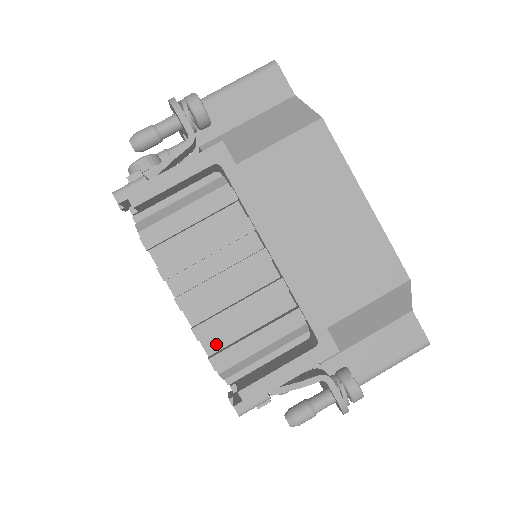
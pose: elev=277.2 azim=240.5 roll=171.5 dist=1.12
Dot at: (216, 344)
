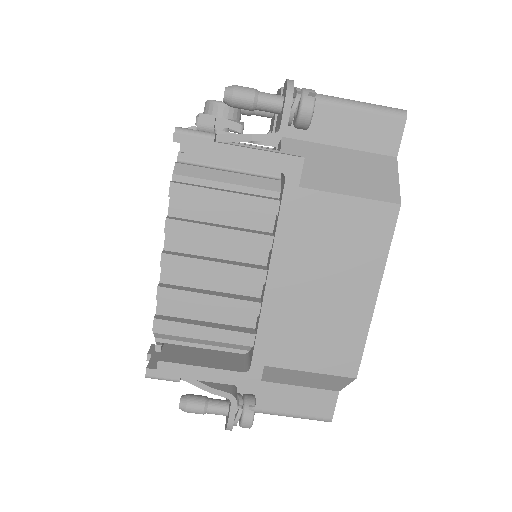
Dot at: (169, 309)
